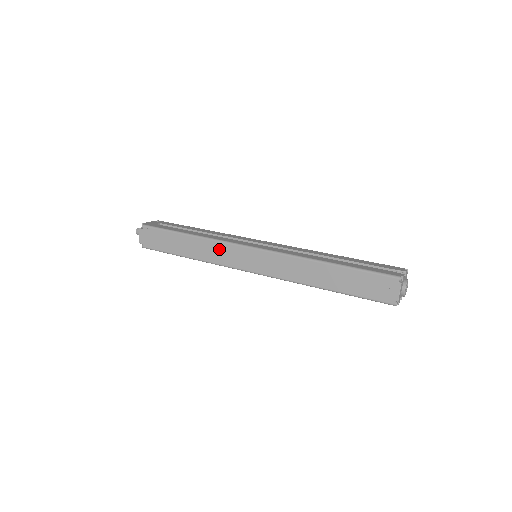
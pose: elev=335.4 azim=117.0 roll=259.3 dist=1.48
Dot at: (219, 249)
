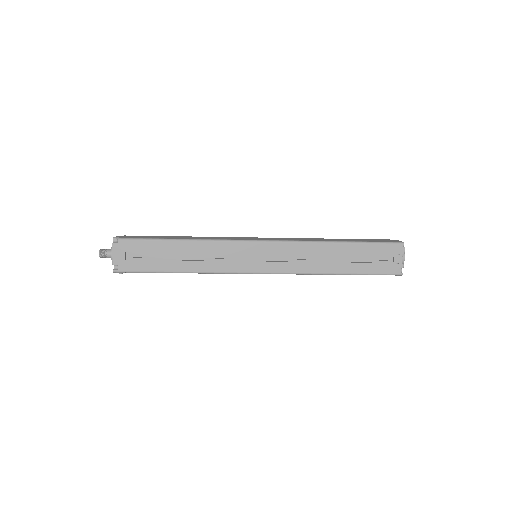
Dot at: occluded
